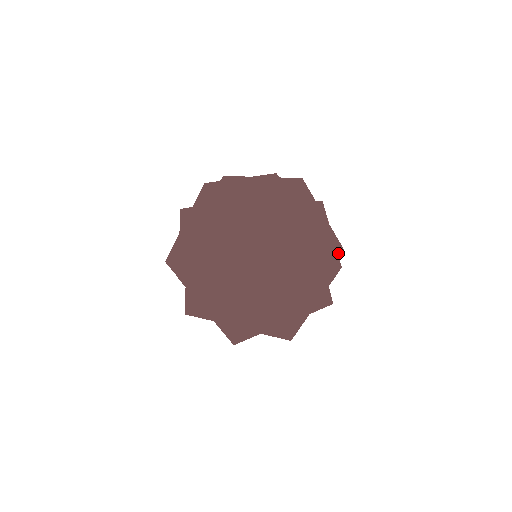
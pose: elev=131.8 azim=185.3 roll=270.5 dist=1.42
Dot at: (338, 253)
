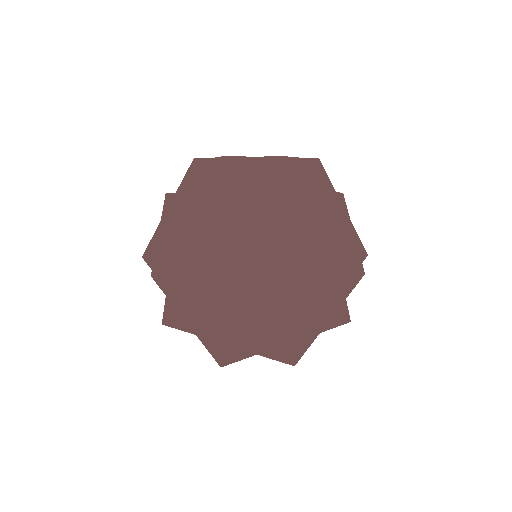
Dot at: (323, 218)
